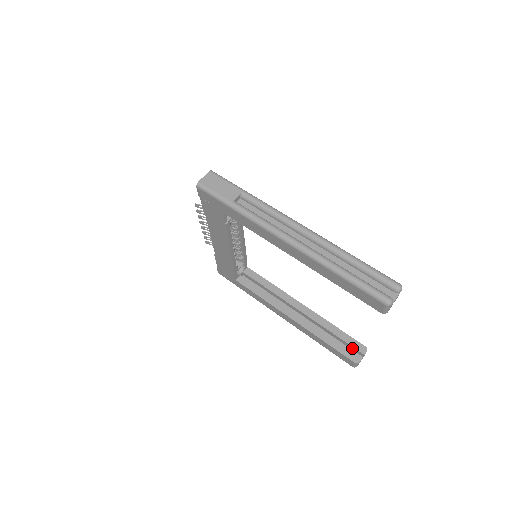
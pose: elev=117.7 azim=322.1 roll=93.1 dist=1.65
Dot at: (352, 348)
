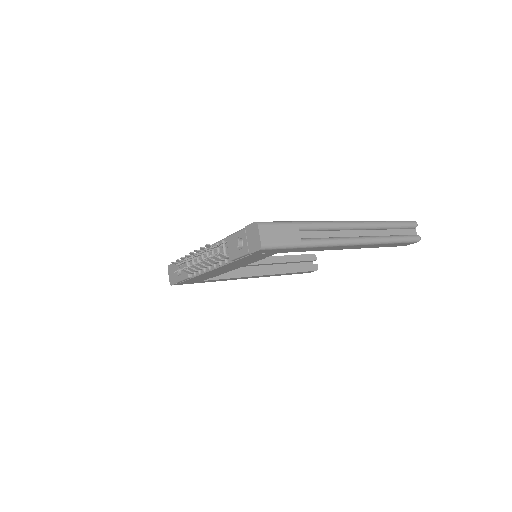
Dot at: occluded
